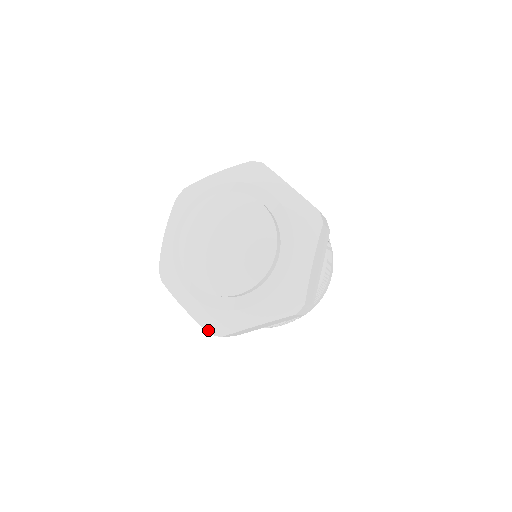
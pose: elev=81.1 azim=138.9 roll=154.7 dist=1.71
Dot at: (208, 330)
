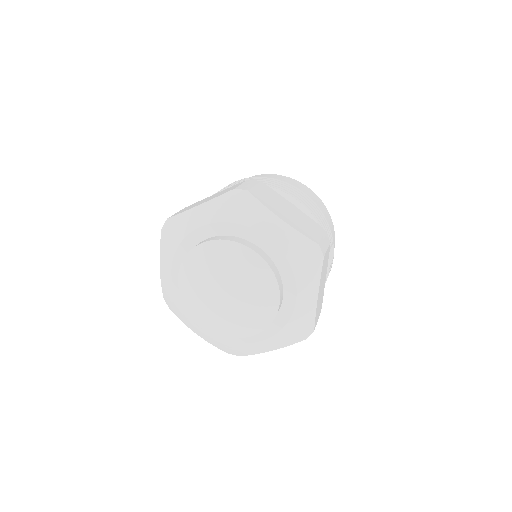
Dot at: (226, 352)
